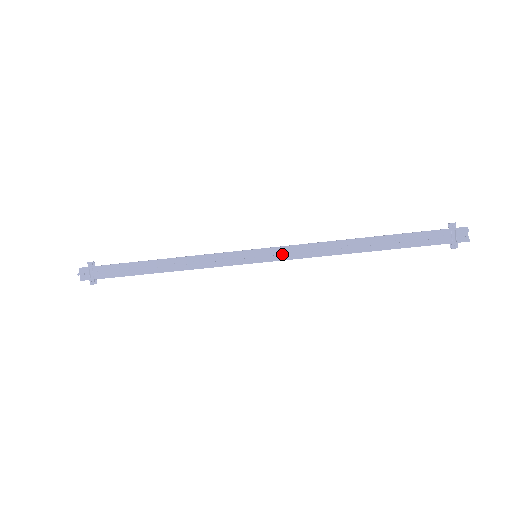
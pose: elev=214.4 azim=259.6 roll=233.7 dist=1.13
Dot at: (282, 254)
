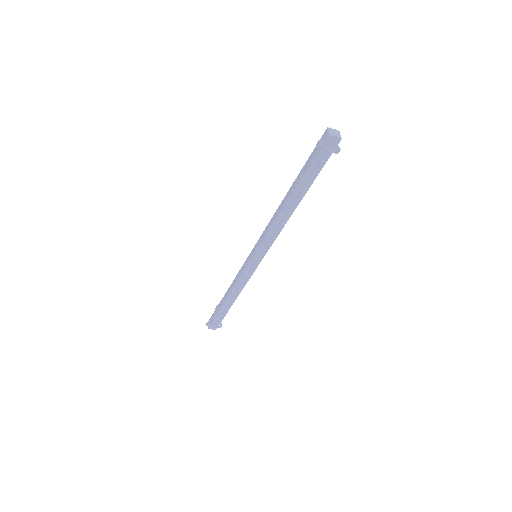
Dot at: (265, 246)
